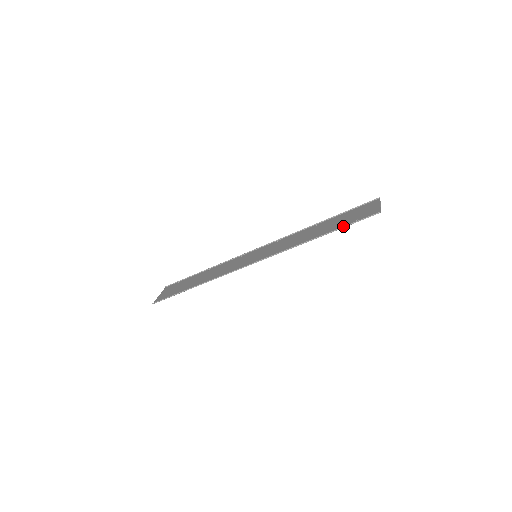
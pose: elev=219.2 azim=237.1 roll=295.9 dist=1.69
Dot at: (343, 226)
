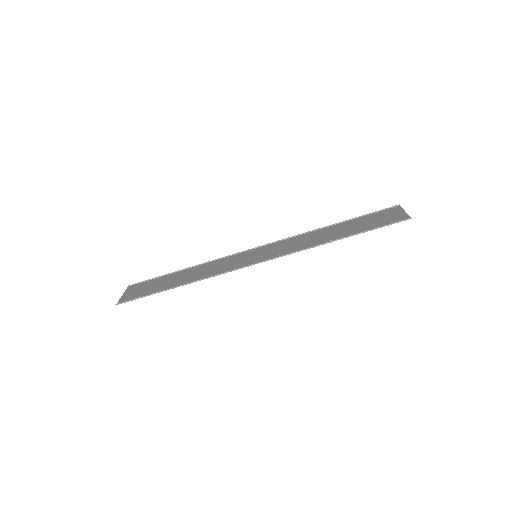
Dot at: (369, 229)
